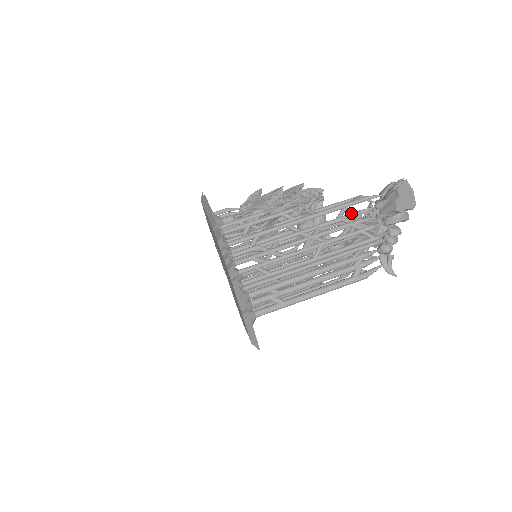
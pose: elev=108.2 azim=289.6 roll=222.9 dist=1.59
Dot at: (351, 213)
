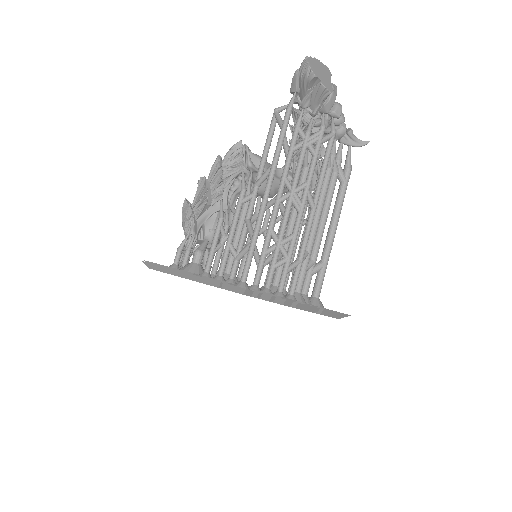
Dot at: (293, 136)
